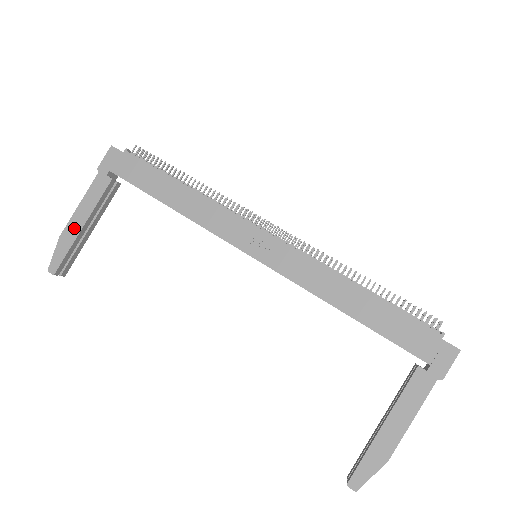
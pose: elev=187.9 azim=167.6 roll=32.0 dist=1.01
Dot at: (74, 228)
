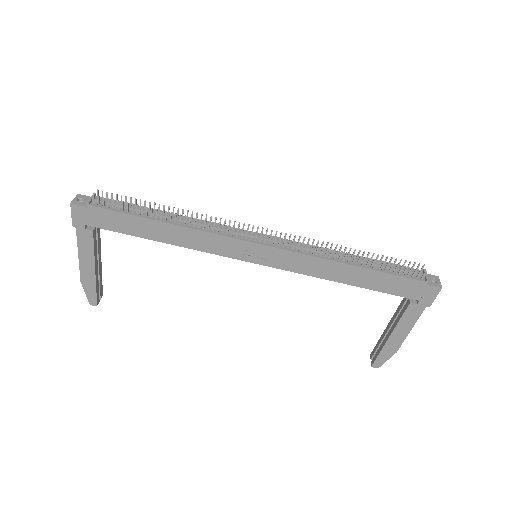
Dot at: (88, 274)
